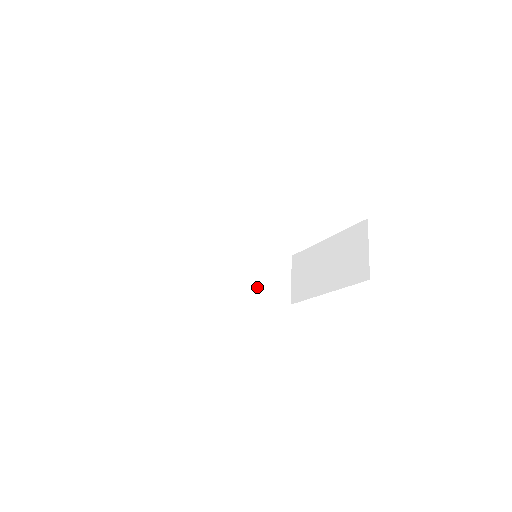
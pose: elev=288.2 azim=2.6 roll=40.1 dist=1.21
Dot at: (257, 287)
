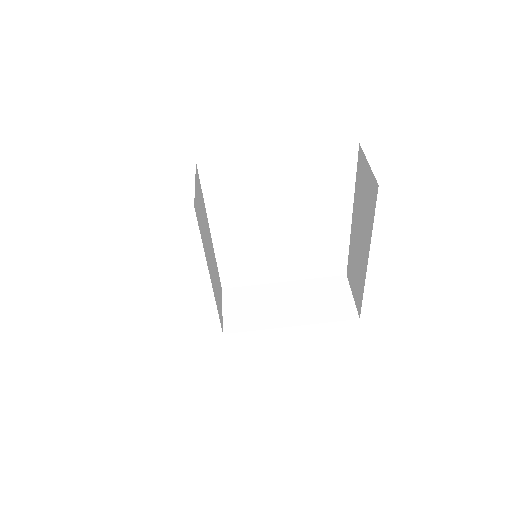
Dot at: (216, 294)
